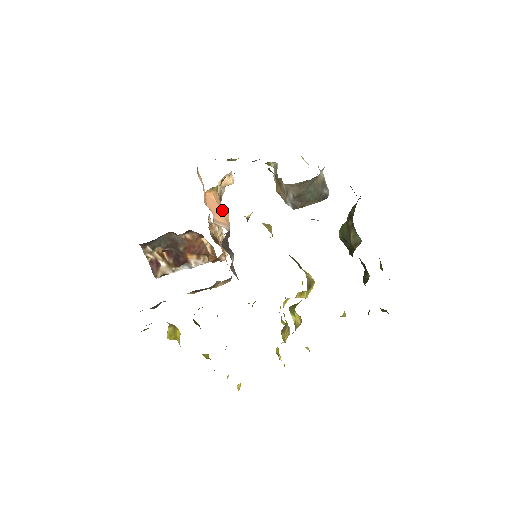
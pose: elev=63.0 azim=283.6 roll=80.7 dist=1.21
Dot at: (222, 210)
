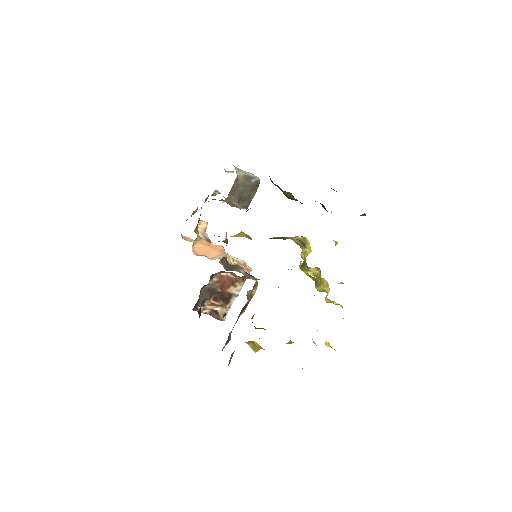
Dot at: (214, 247)
